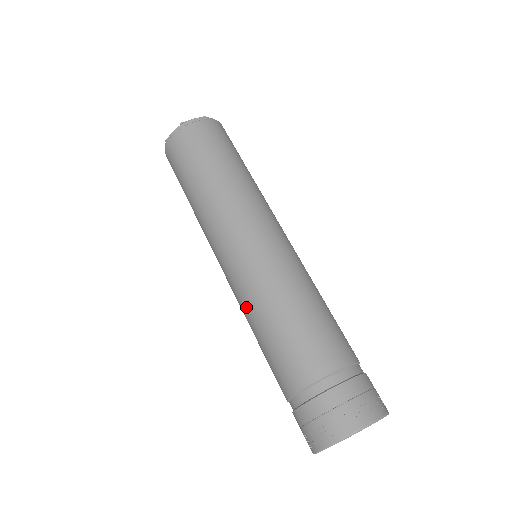
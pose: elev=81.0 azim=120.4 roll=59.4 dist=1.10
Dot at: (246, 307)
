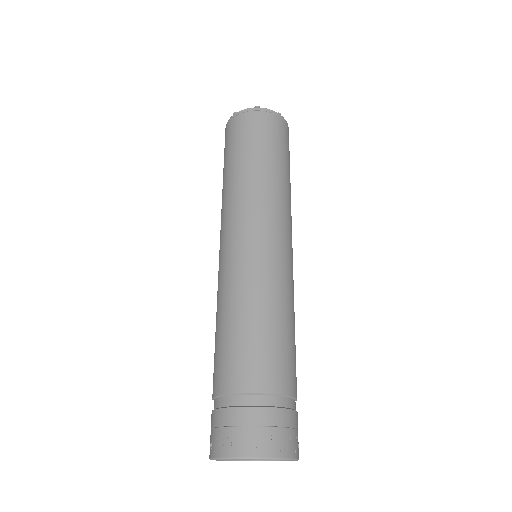
Dot at: (224, 293)
